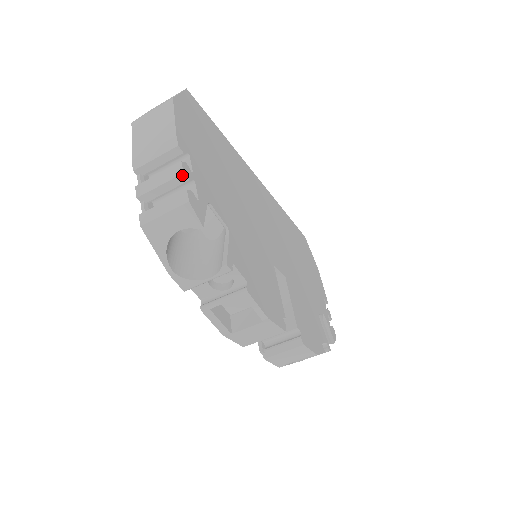
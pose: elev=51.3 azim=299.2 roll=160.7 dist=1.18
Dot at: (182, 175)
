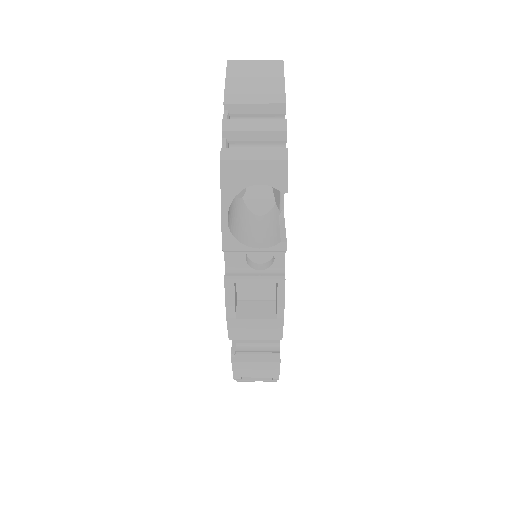
Dot at: (284, 132)
